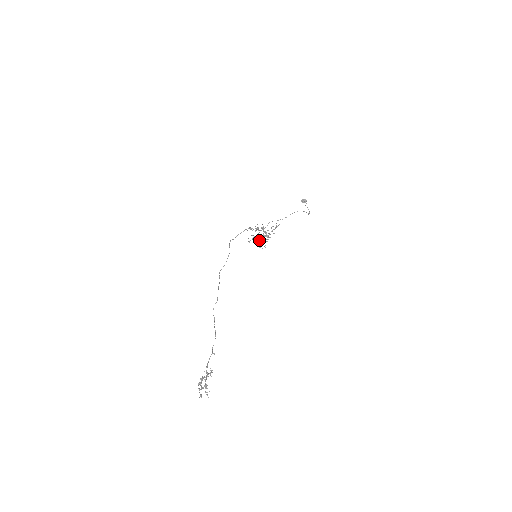
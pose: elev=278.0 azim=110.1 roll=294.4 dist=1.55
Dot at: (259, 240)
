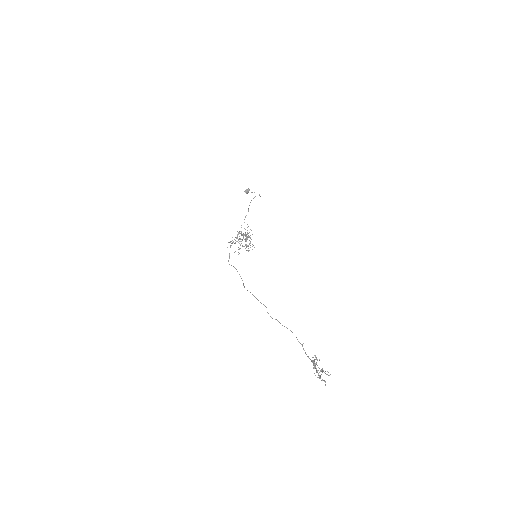
Dot at: occluded
